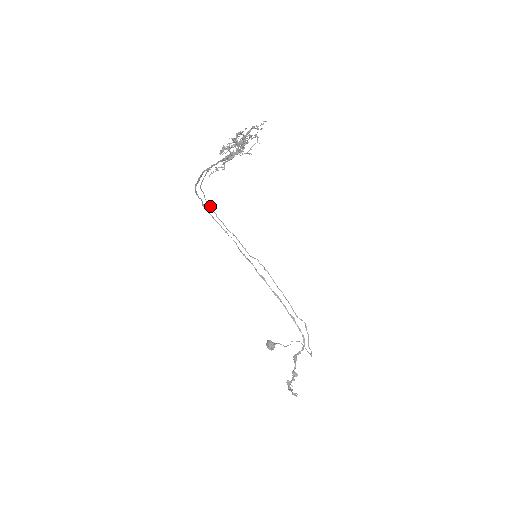
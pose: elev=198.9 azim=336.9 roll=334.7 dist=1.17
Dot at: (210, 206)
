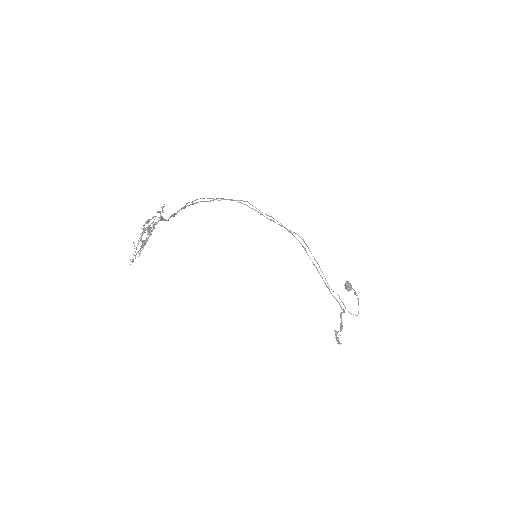
Dot at: (236, 200)
